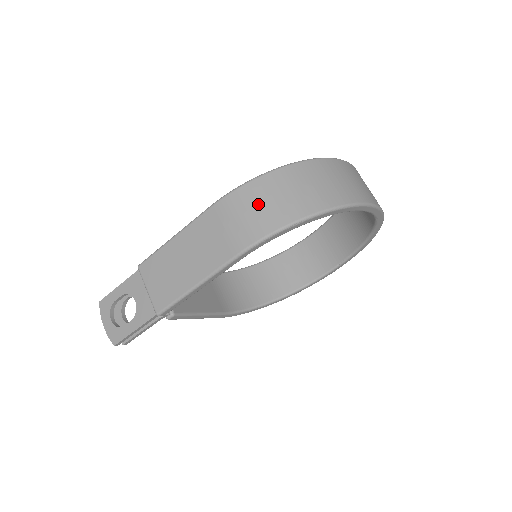
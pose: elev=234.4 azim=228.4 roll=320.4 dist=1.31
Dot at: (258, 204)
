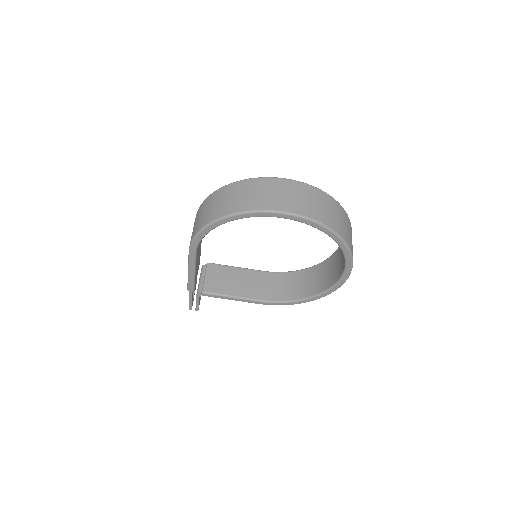
Dot at: (199, 217)
